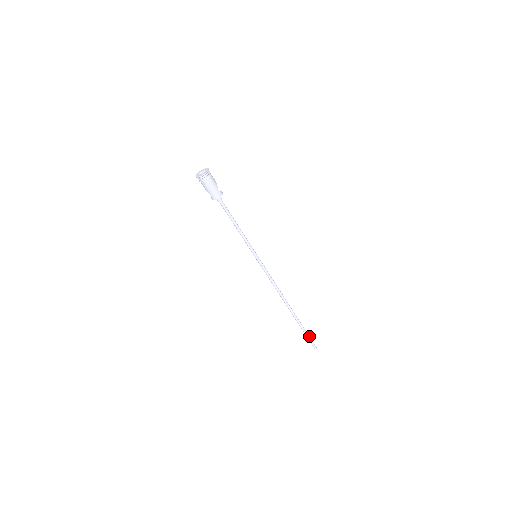
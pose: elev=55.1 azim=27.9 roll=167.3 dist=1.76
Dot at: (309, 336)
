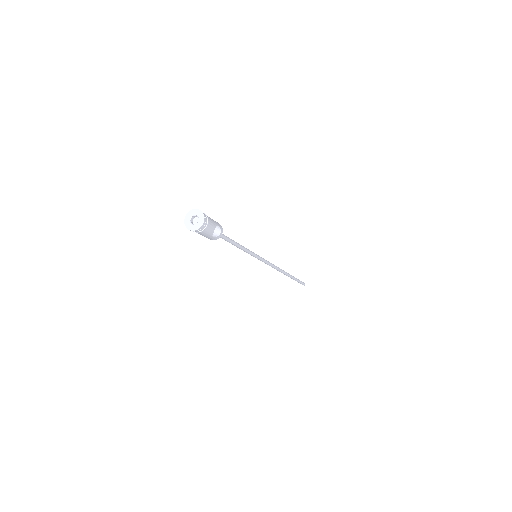
Dot at: (300, 281)
